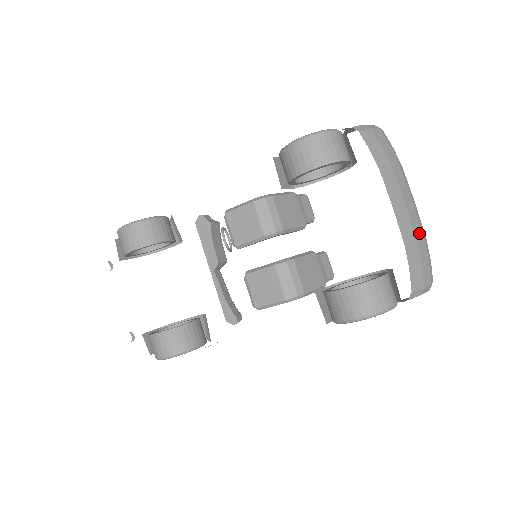
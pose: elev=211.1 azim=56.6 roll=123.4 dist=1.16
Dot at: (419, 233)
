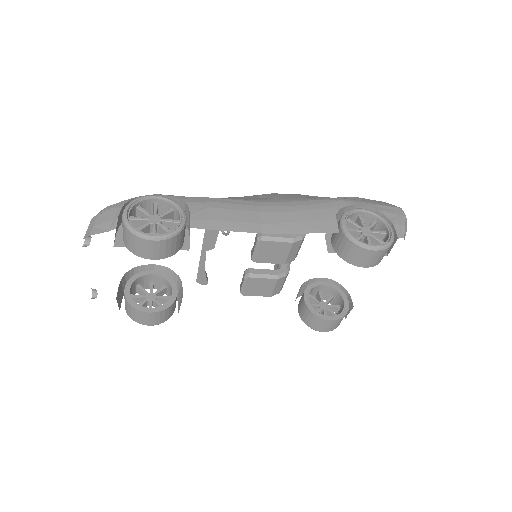
Dot at: occluded
